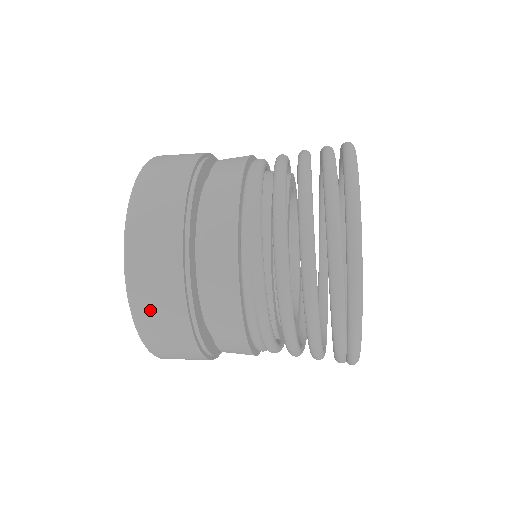
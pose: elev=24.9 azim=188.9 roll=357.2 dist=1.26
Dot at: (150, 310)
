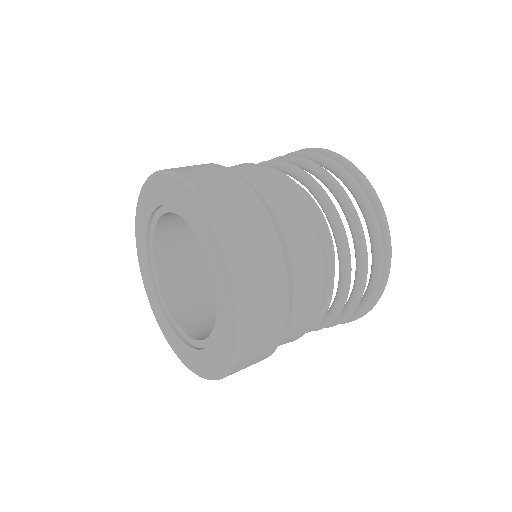
Dot at: (234, 218)
